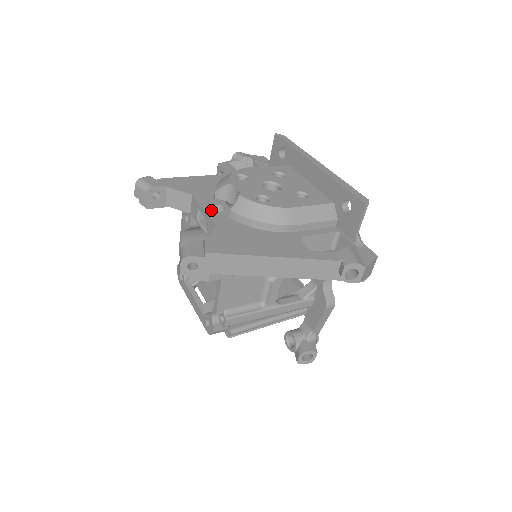
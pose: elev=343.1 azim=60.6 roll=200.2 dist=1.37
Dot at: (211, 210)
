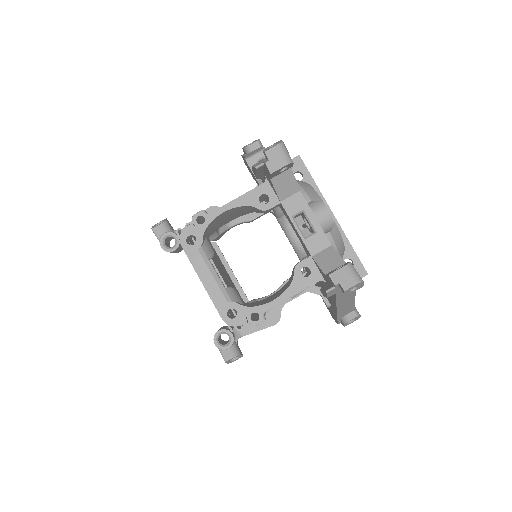
Dot at: (317, 221)
